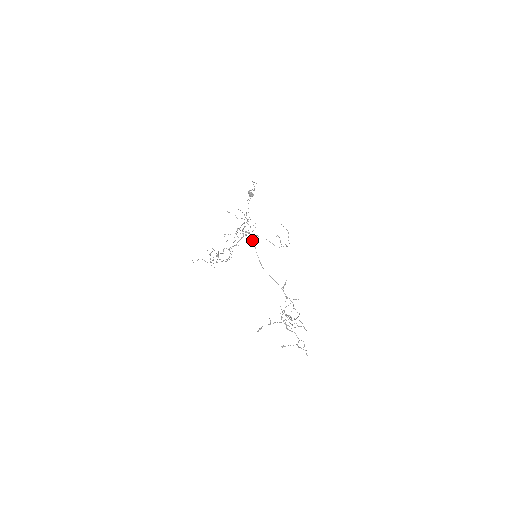
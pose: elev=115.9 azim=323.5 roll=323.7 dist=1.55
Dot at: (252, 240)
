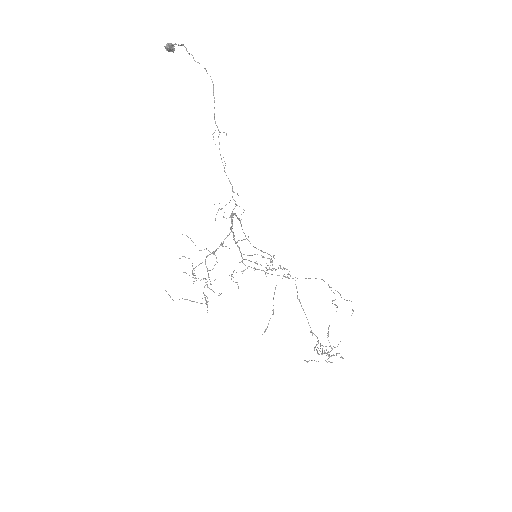
Dot at: (238, 219)
